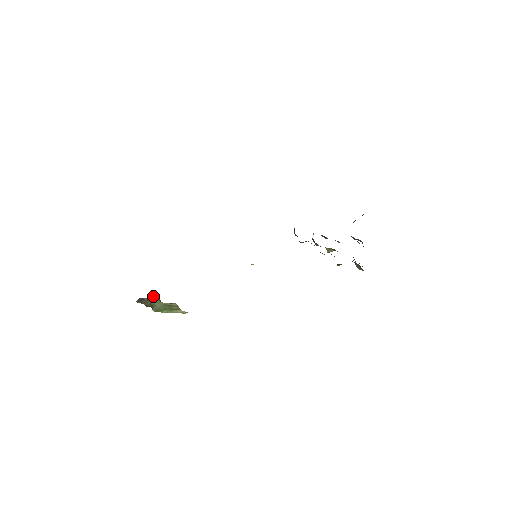
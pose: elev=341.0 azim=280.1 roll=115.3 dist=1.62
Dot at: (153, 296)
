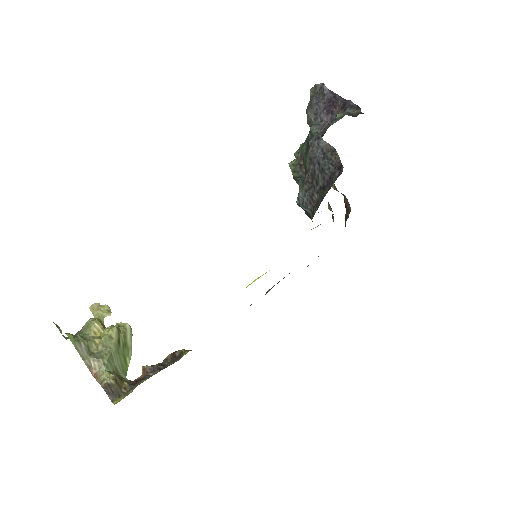
Dot at: (77, 348)
